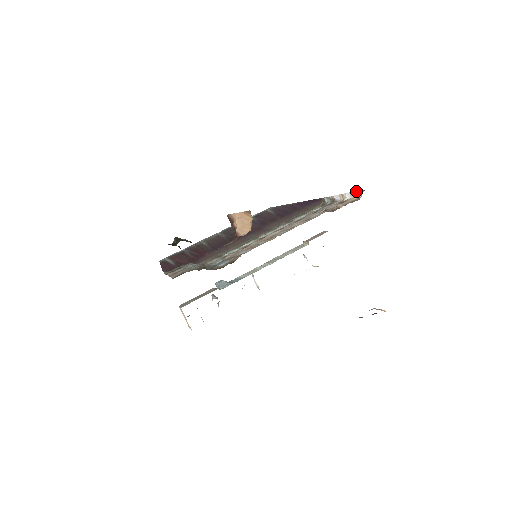
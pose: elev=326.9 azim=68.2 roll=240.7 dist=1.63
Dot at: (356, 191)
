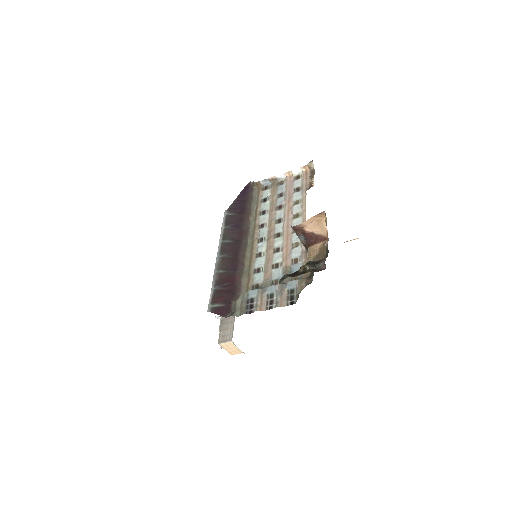
Dot at: (307, 164)
